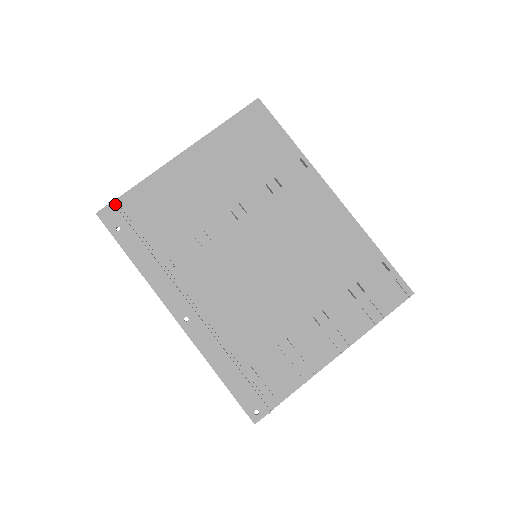
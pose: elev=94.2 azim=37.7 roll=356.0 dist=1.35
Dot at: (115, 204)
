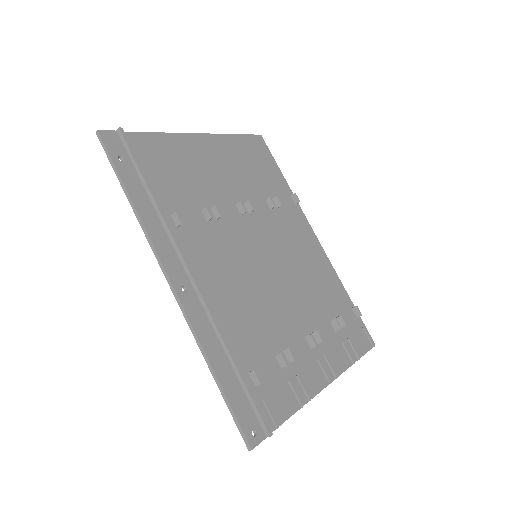
Dot at: (123, 134)
